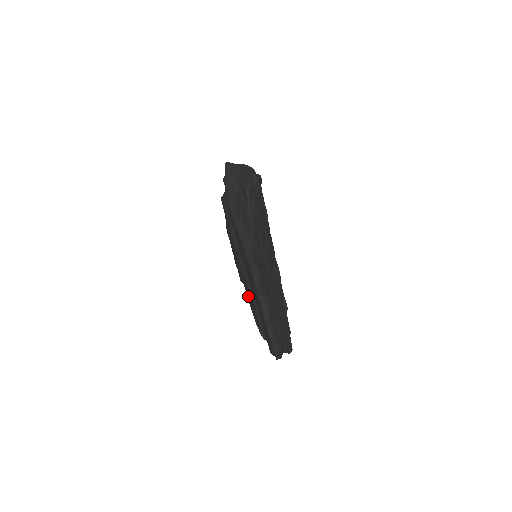
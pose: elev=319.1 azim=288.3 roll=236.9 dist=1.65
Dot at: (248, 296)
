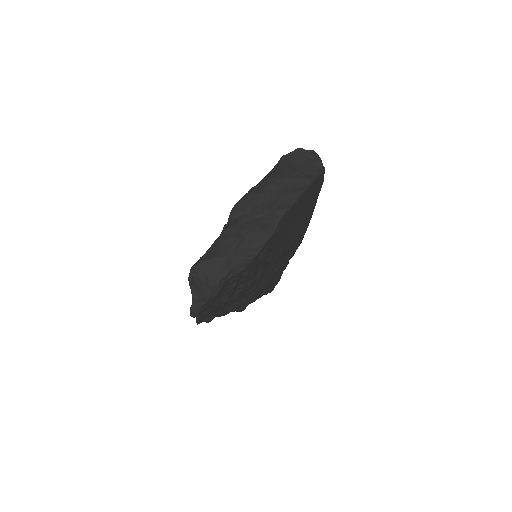
Dot at: occluded
